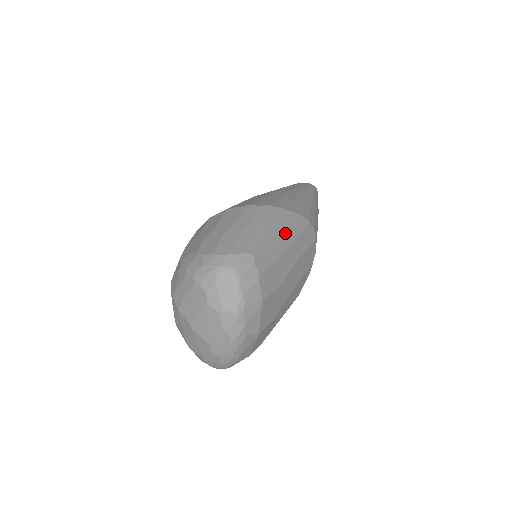
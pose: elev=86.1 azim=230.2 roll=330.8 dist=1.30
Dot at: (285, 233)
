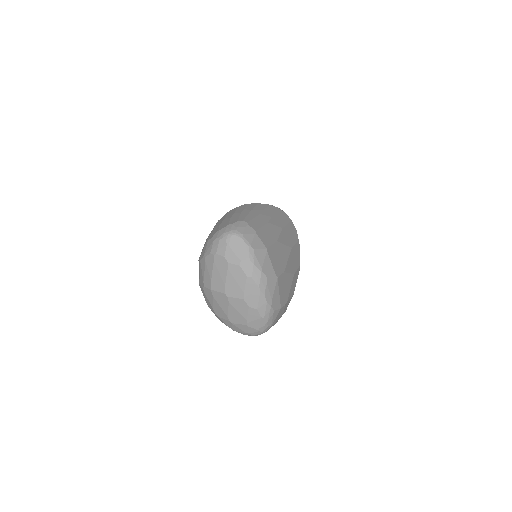
Dot at: (264, 212)
